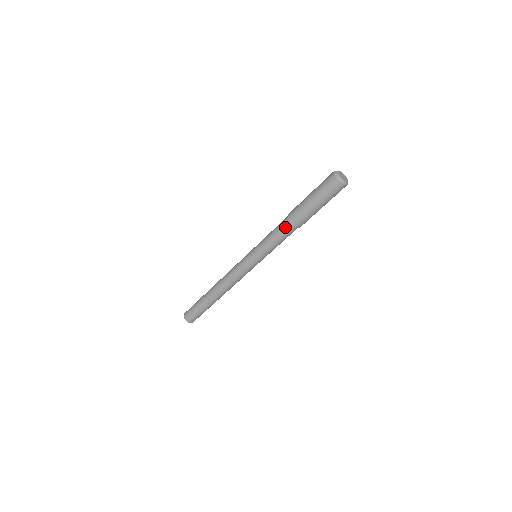
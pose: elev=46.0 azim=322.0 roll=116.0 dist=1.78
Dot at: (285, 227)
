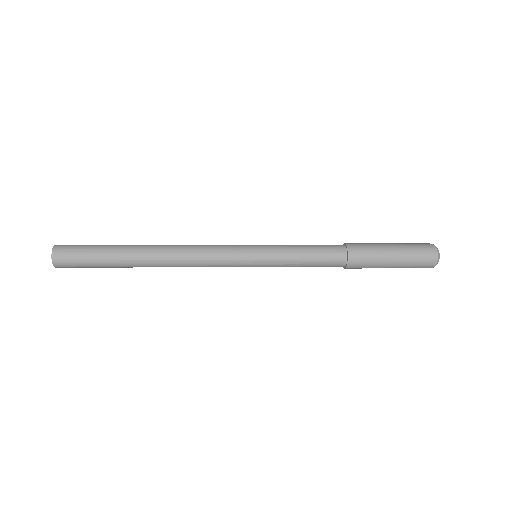
Dot at: occluded
